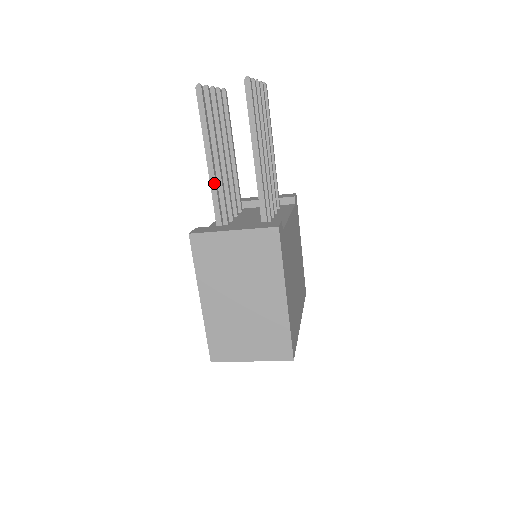
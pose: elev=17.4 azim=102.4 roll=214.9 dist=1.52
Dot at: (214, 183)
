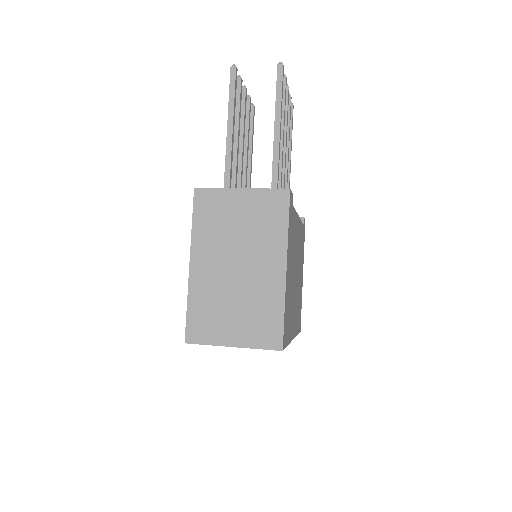
Dot at: (230, 156)
